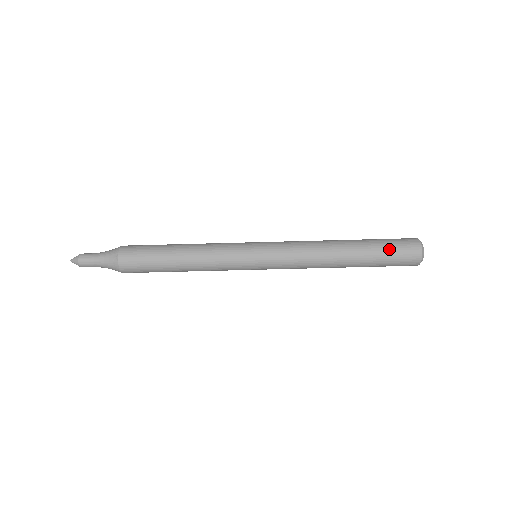
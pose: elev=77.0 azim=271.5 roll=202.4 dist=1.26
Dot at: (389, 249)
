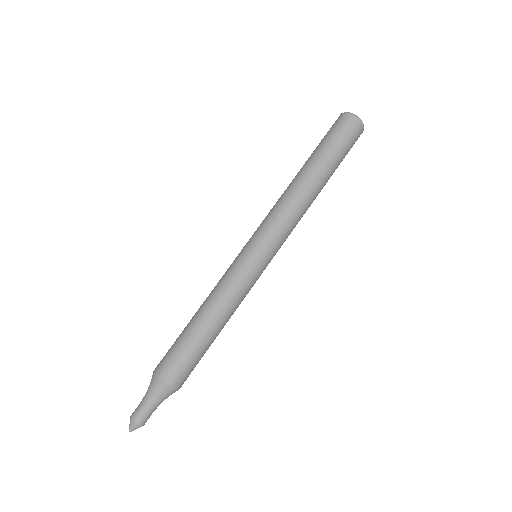
Dot at: (324, 138)
